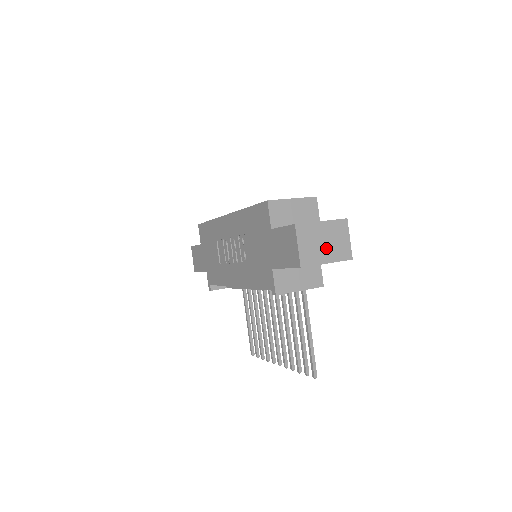
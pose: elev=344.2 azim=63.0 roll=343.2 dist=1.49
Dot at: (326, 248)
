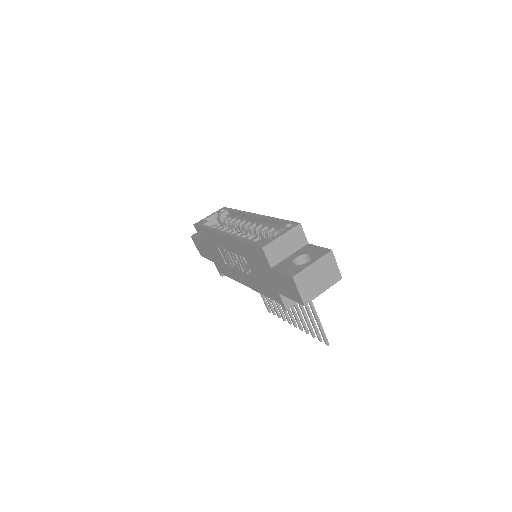
Dot at: (320, 281)
